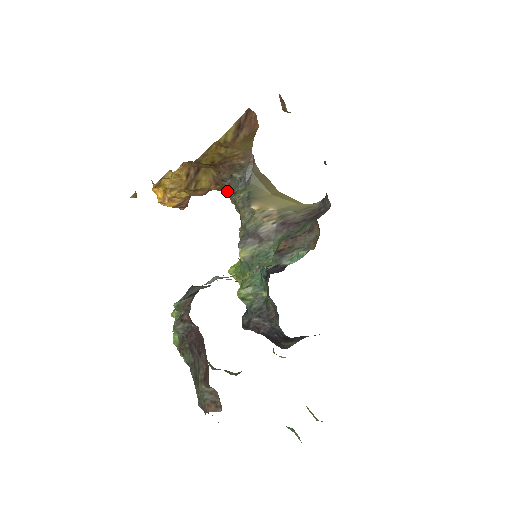
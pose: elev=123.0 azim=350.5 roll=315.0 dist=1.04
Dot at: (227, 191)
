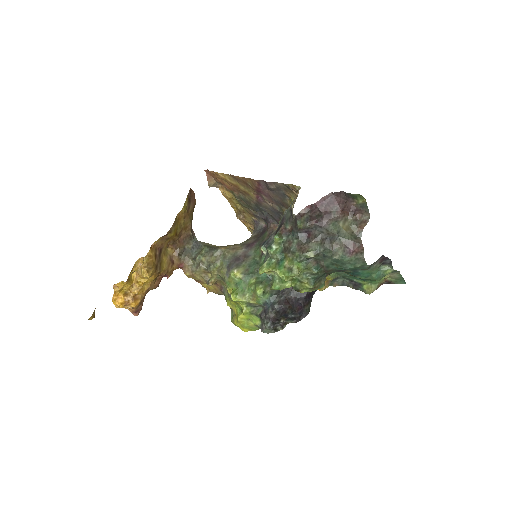
Dot at: (182, 267)
